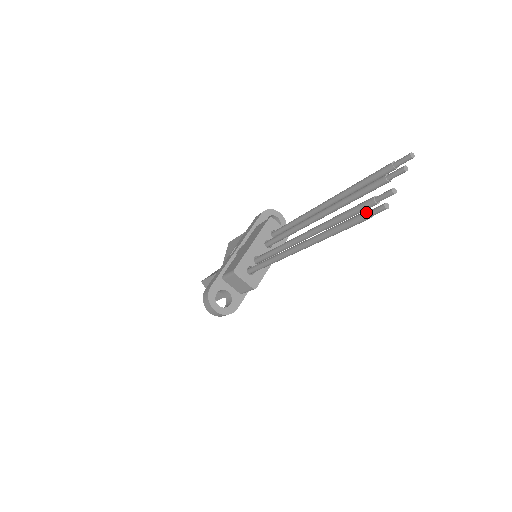
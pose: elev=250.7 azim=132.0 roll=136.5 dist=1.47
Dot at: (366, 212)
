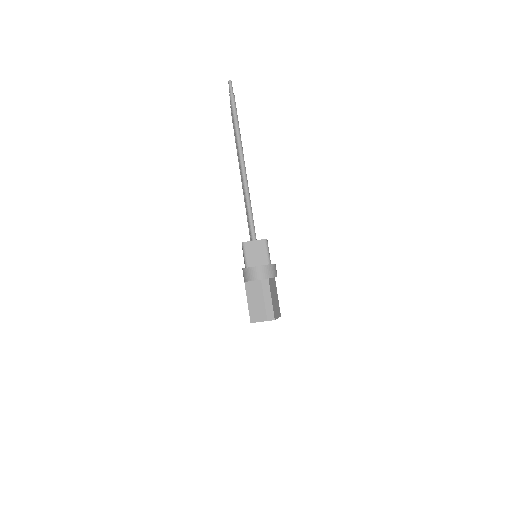
Dot at: occluded
